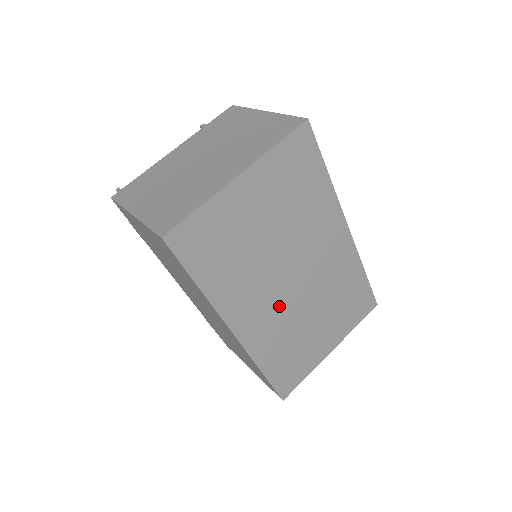
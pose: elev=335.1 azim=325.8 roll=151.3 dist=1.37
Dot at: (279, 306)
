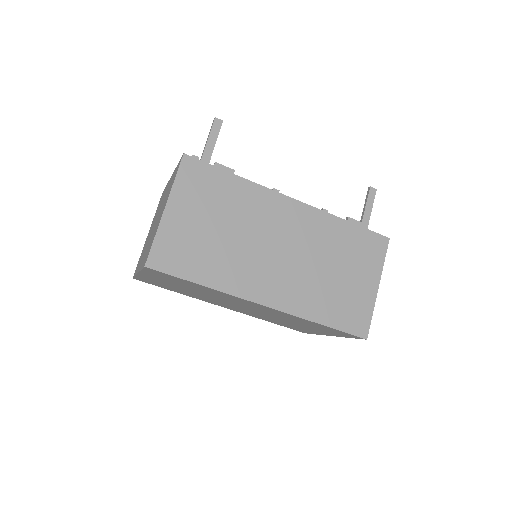
Dot at: (245, 310)
